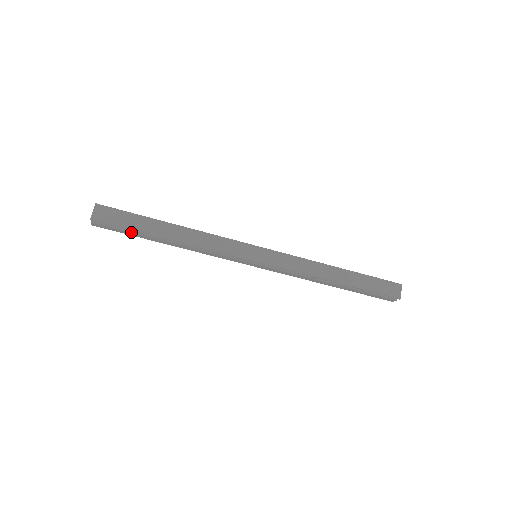
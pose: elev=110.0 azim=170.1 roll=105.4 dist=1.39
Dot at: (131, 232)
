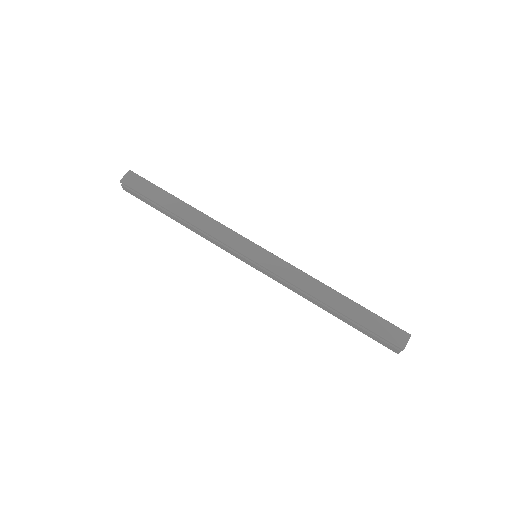
Dot at: (150, 202)
